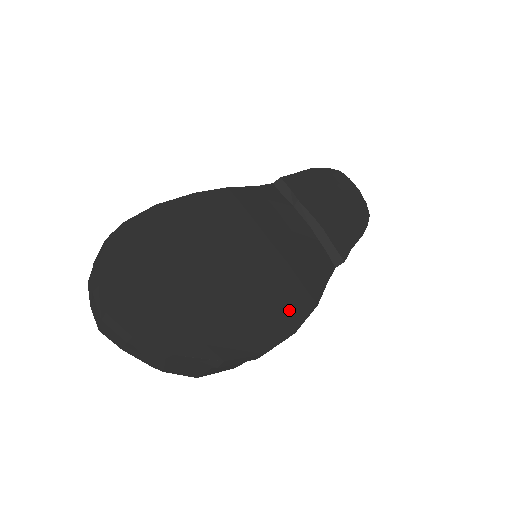
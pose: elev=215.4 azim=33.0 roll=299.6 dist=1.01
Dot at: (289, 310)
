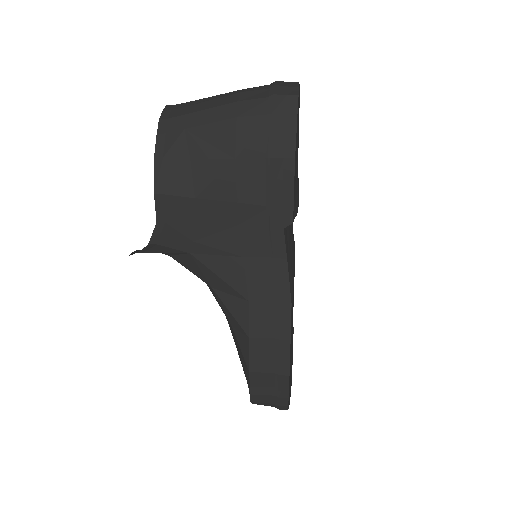
Dot at: occluded
